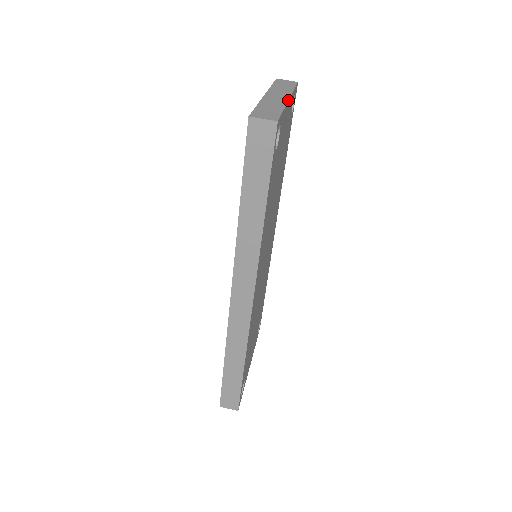
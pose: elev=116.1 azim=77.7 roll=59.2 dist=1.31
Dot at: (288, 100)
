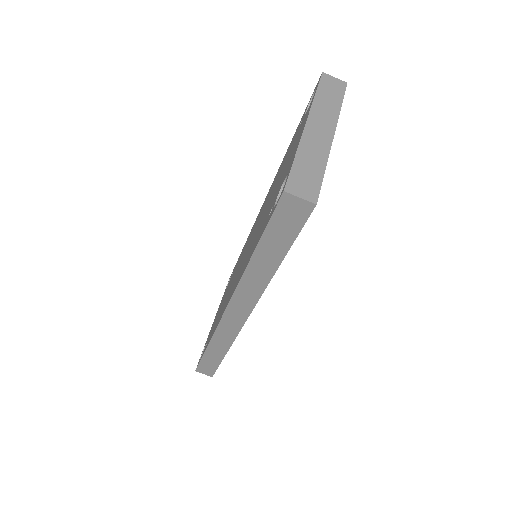
Dot at: (332, 141)
